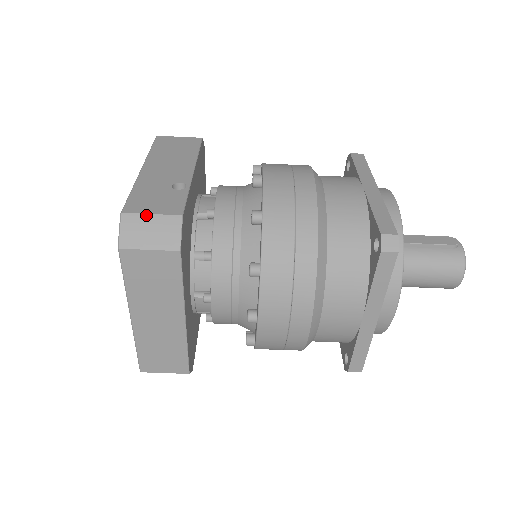
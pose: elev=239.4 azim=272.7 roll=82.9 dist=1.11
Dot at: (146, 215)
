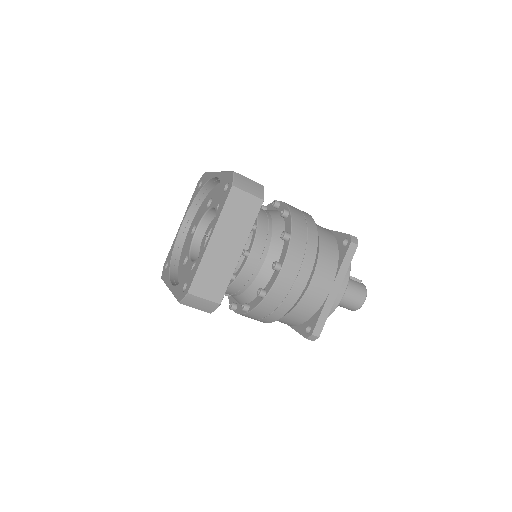
Dot at: (247, 178)
